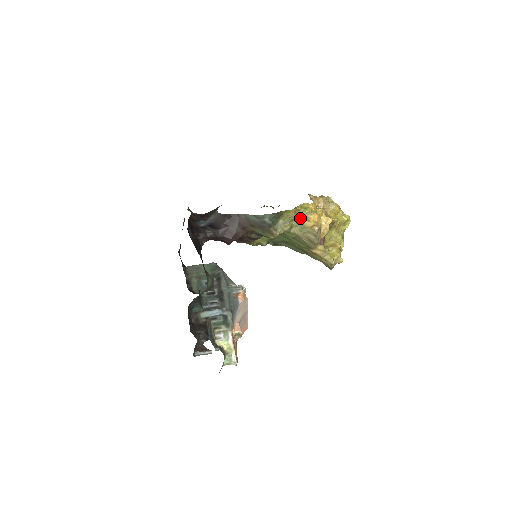
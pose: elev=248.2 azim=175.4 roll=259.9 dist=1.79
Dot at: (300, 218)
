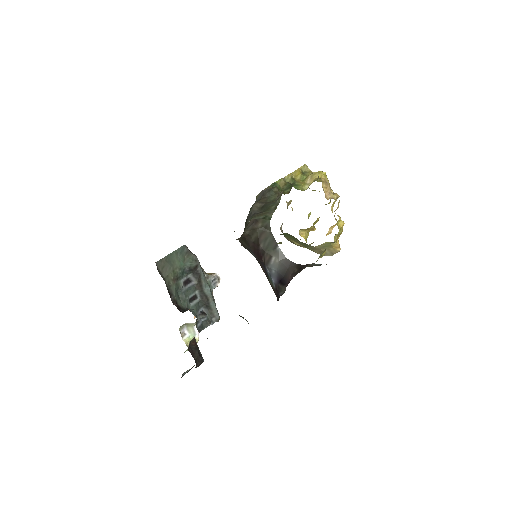
Dot at: occluded
